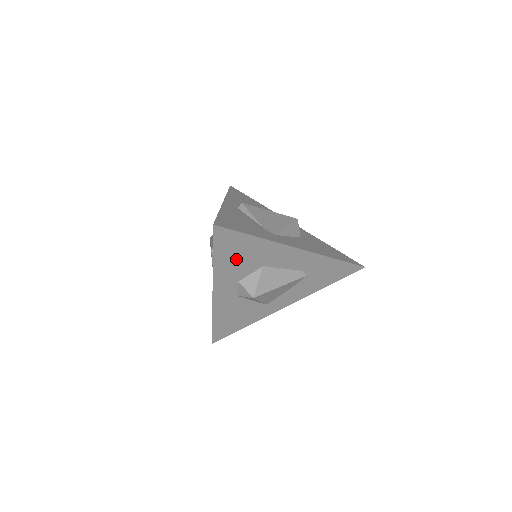
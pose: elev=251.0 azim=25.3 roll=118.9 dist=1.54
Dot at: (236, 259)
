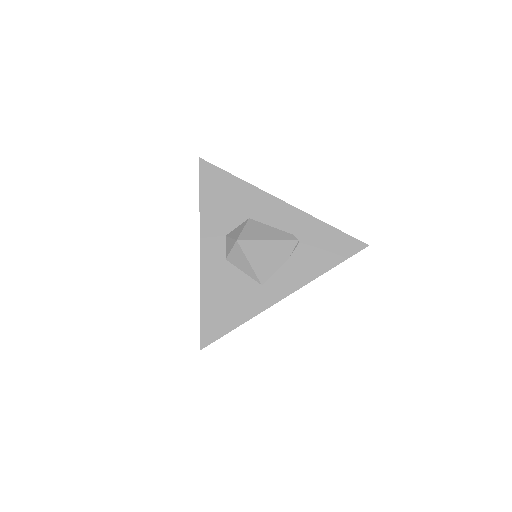
Dot at: (221, 203)
